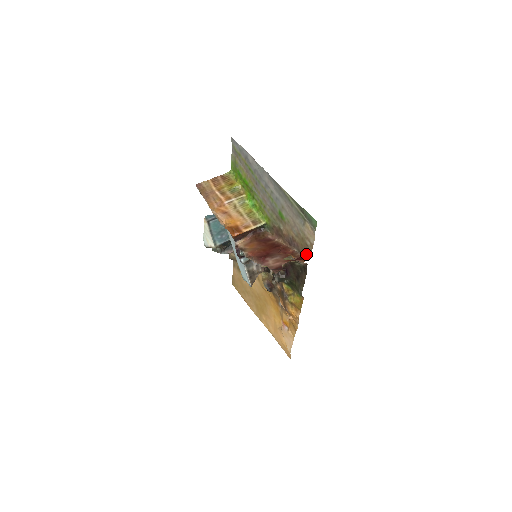
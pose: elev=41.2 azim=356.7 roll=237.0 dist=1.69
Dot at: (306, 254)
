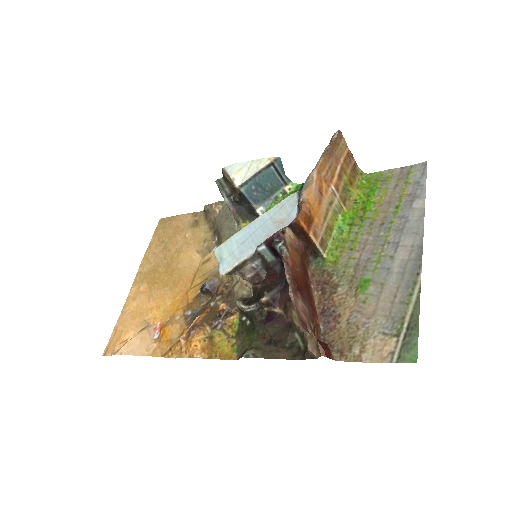
Dot at: (334, 352)
